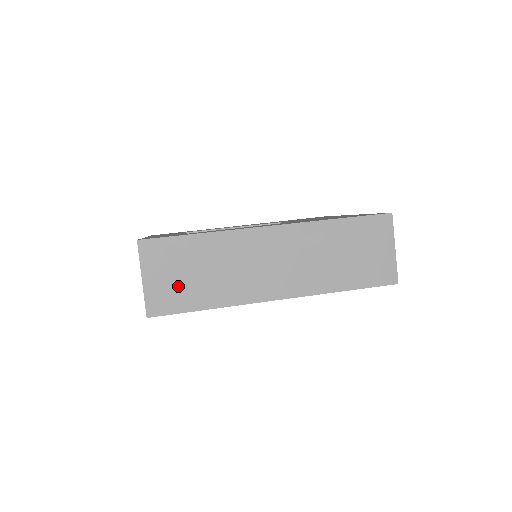
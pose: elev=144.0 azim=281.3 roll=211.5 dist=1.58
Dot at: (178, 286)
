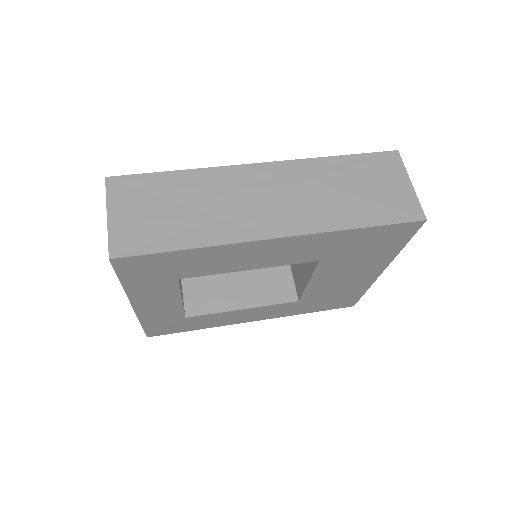
Dot at: (151, 223)
